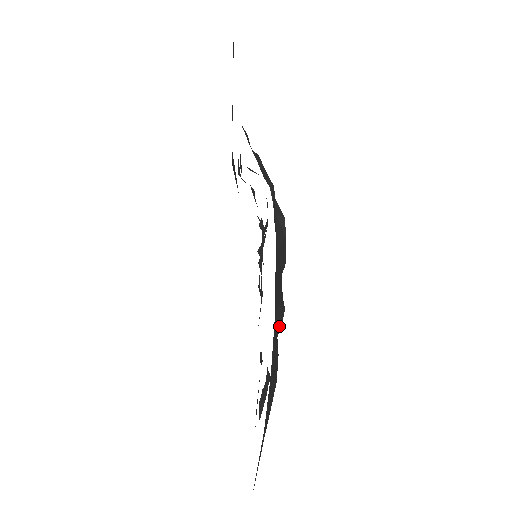
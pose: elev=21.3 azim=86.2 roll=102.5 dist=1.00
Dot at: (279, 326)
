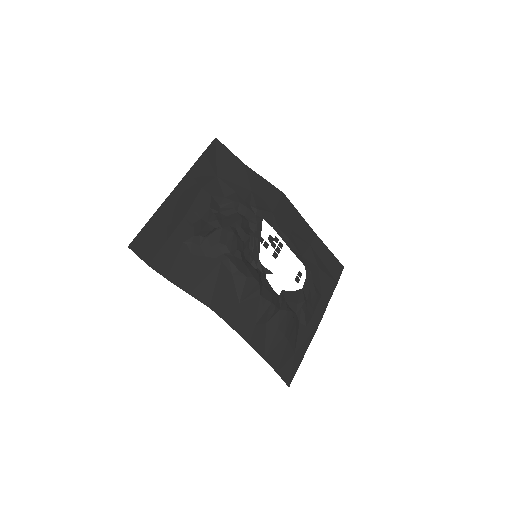
Dot at: (272, 314)
